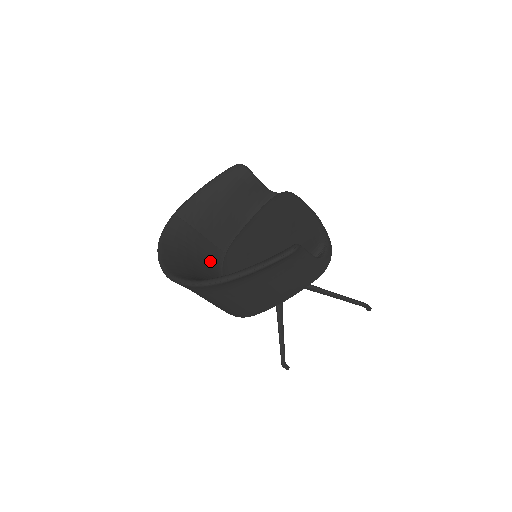
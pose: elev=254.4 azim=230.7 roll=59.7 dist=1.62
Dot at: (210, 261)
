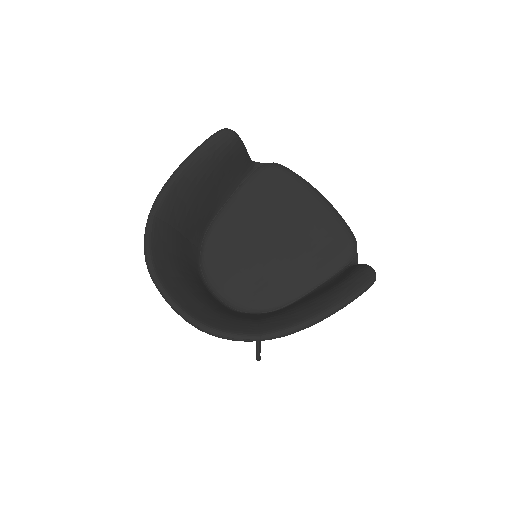
Dot at: (193, 268)
